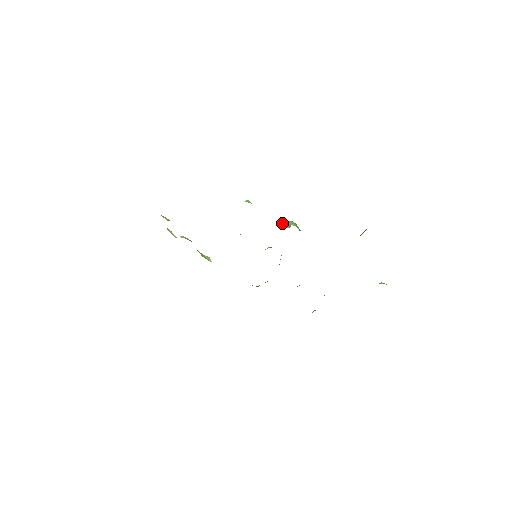
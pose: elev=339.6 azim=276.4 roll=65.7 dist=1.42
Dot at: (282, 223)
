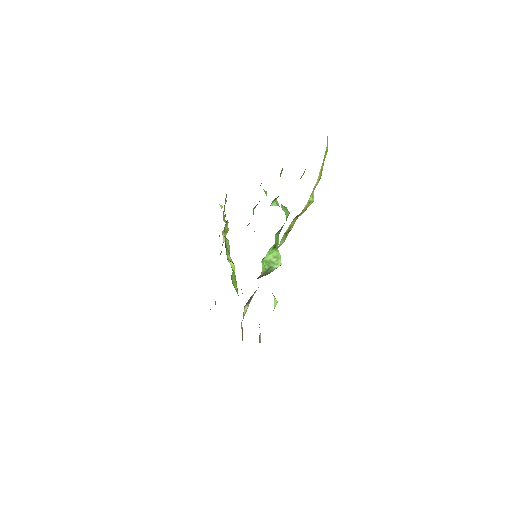
Dot at: (274, 204)
